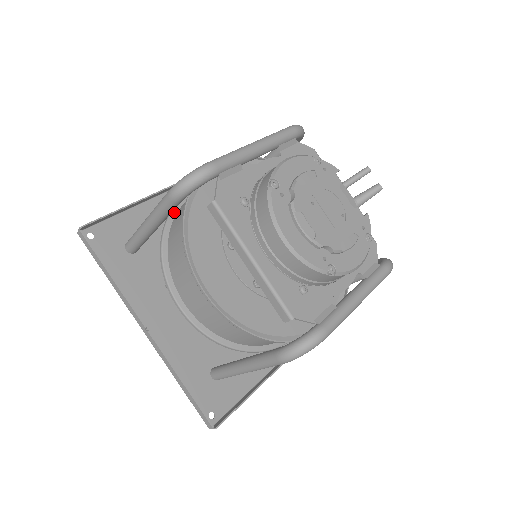
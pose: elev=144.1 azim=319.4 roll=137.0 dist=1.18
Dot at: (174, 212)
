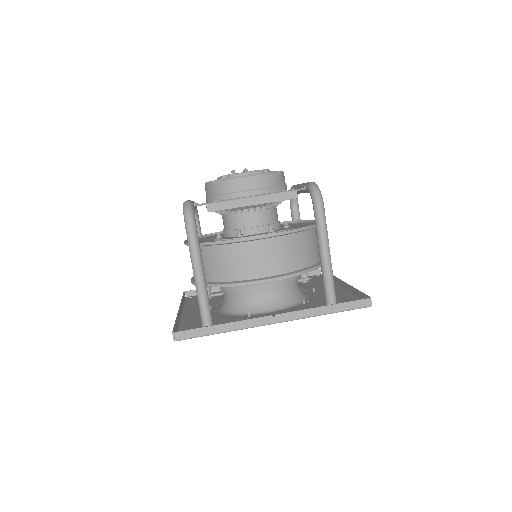
Dot at: occluded
